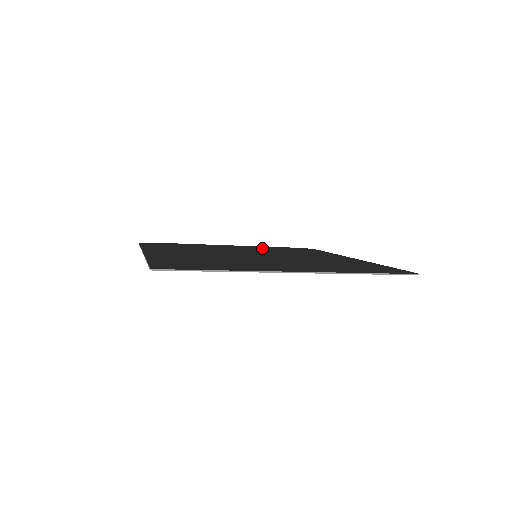
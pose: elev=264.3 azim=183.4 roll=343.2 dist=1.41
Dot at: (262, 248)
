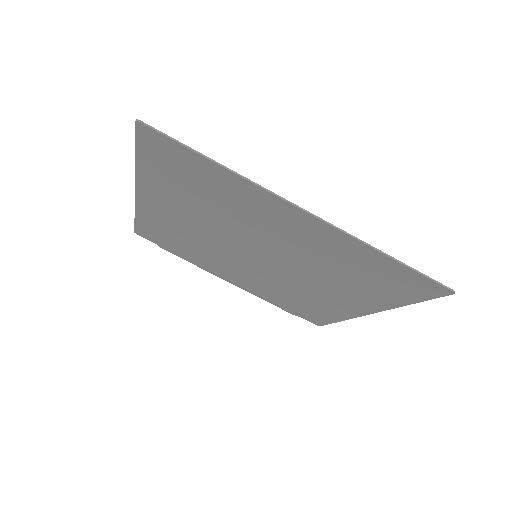
Dot at: (264, 290)
